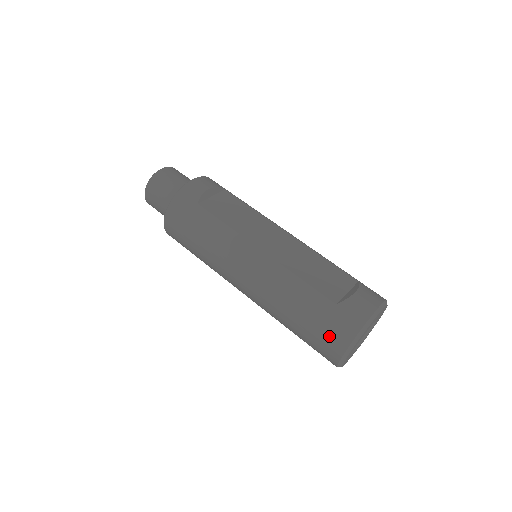
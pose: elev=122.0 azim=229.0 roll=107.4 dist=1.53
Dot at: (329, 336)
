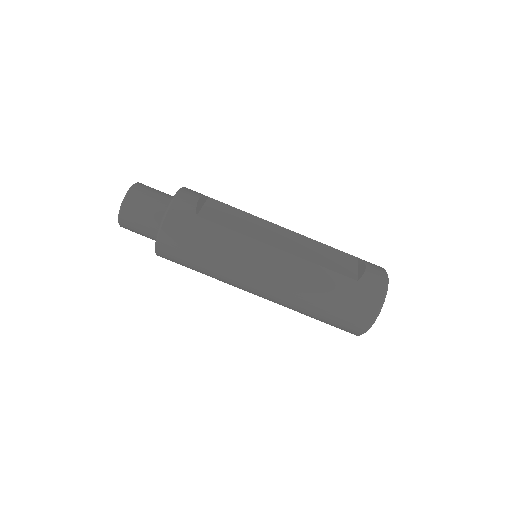
Dot at: (358, 310)
